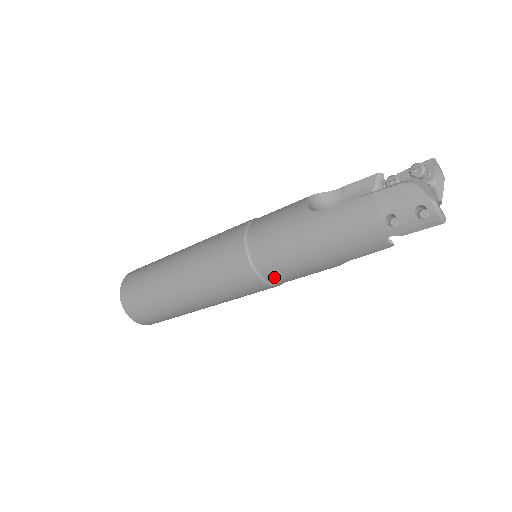
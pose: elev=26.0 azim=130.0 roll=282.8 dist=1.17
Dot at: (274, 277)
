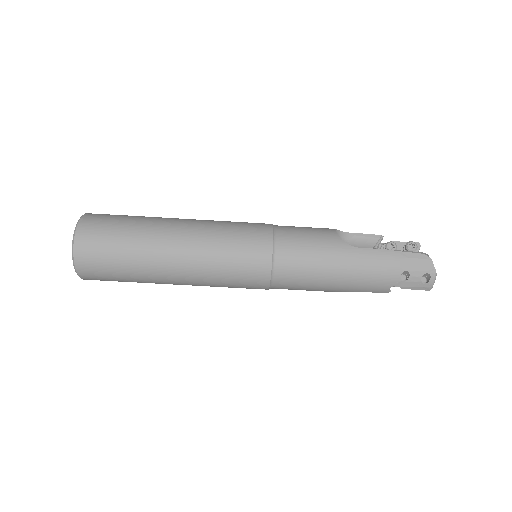
Dot at: (282, 282)
